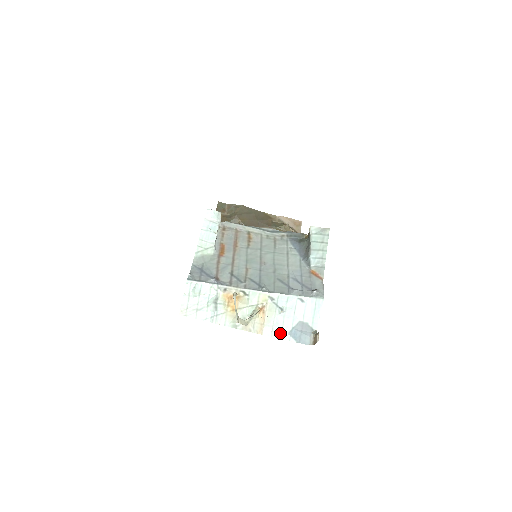
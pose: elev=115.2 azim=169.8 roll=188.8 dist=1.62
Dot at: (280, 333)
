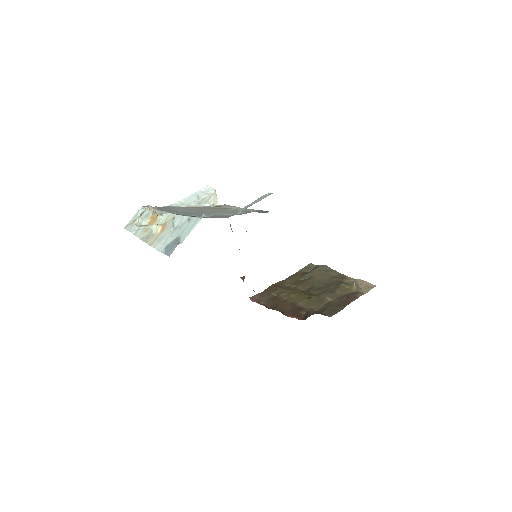
Dot at: (161, 246)
